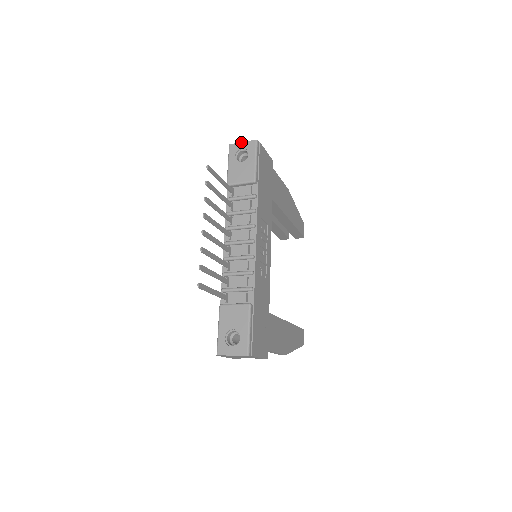
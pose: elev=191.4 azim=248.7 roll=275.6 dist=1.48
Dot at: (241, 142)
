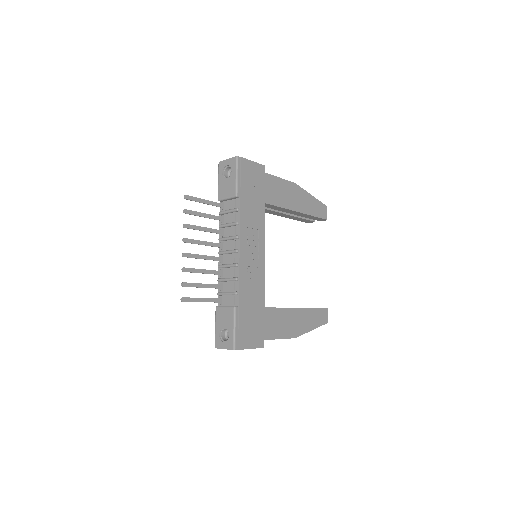
Dot at: (226, 159)
